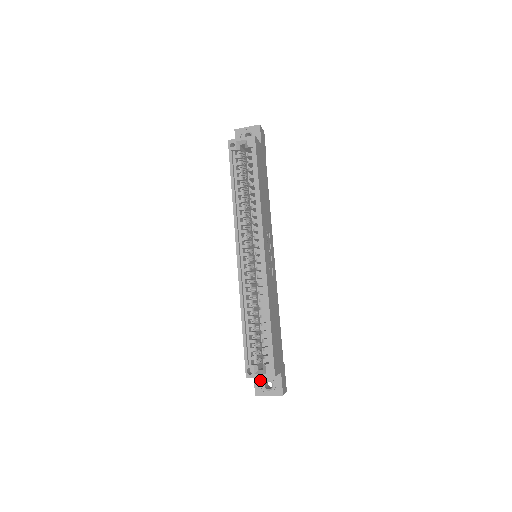
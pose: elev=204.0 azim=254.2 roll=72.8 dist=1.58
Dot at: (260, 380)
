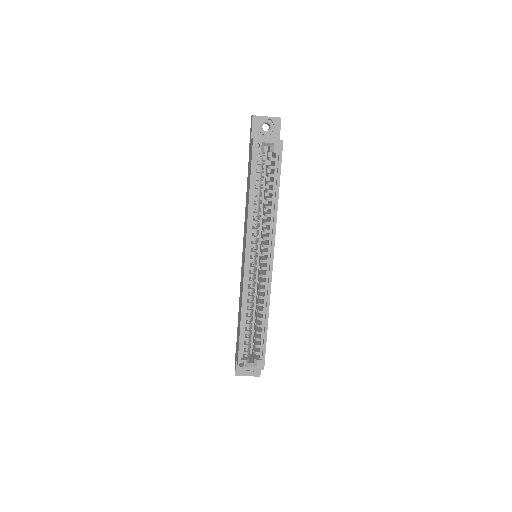
Dot at: occluded
